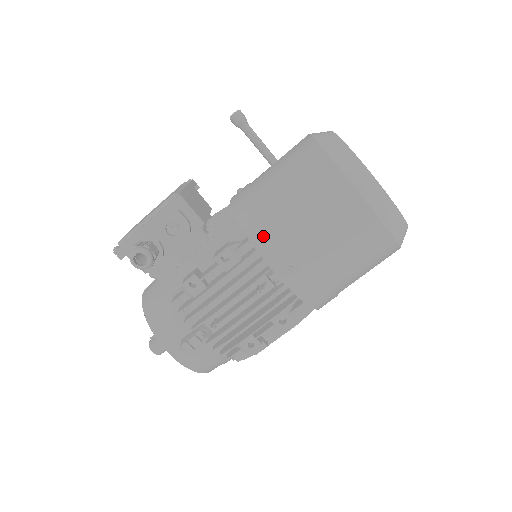
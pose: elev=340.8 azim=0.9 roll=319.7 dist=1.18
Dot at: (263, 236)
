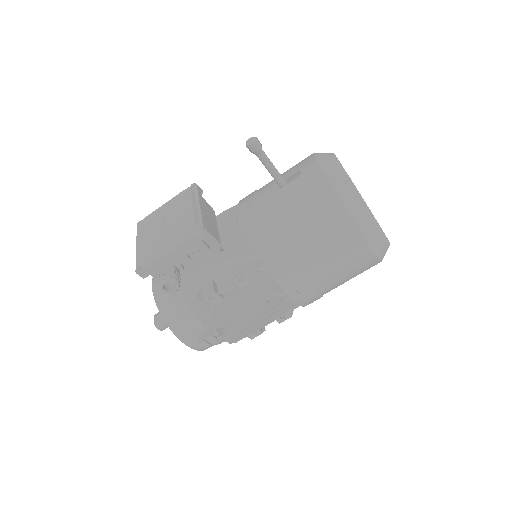
Dot at: (279, 265)
